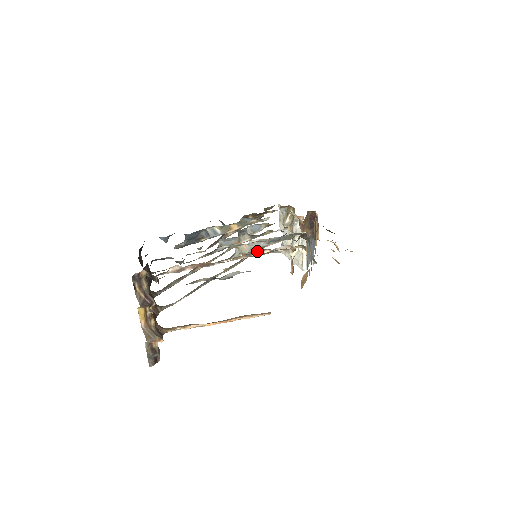
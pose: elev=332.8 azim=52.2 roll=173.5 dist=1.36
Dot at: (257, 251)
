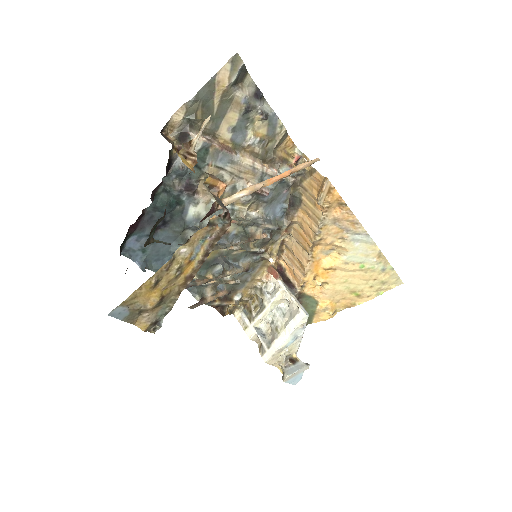
Dot at: (266, 165)
